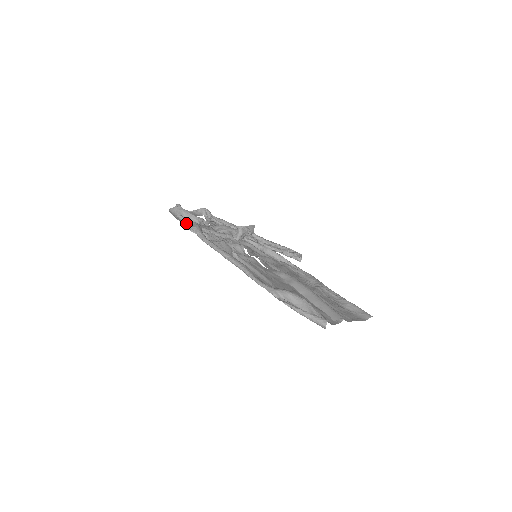
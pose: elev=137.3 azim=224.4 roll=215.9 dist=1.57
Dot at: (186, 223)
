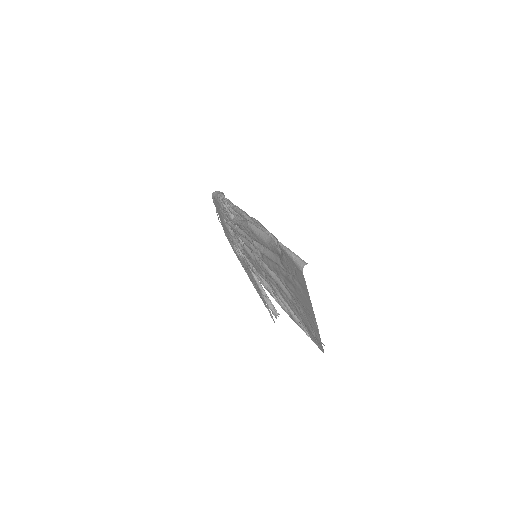
Dot at: (223, 197)
